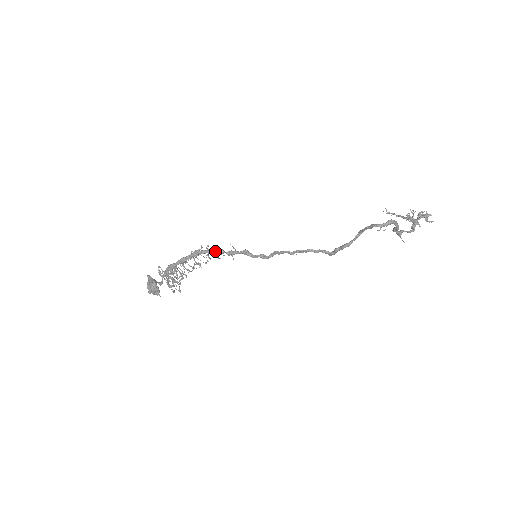
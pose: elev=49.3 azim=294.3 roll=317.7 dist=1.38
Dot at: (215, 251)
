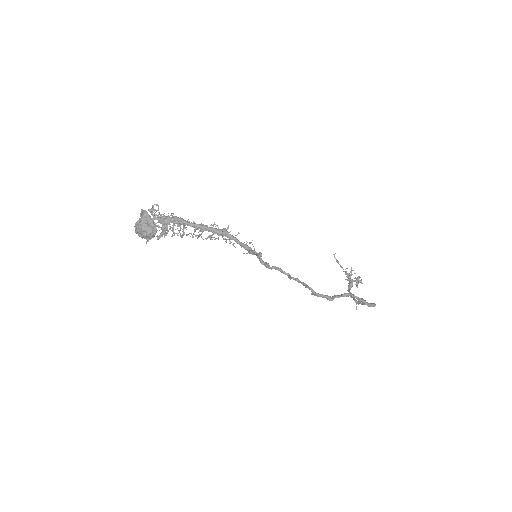
Dot at: (245, 245)
